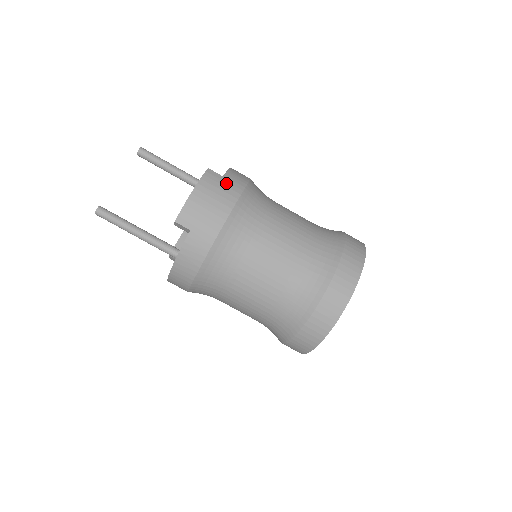
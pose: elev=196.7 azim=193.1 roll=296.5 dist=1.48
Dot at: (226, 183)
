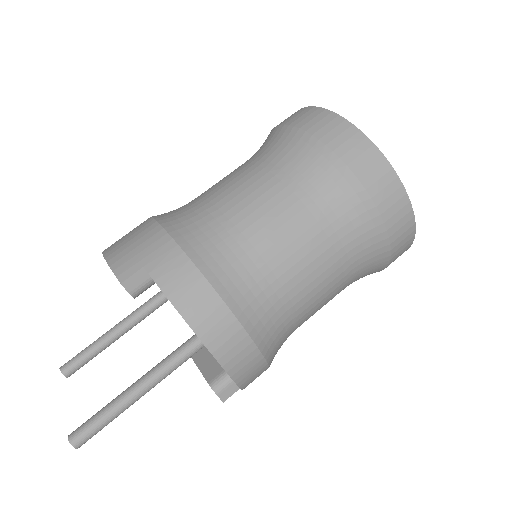
Dot at: occluded
